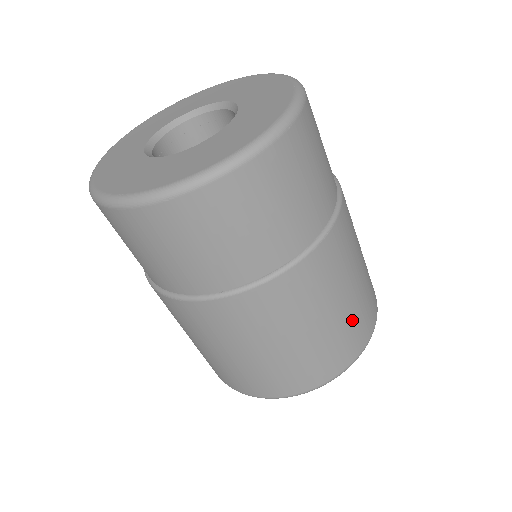
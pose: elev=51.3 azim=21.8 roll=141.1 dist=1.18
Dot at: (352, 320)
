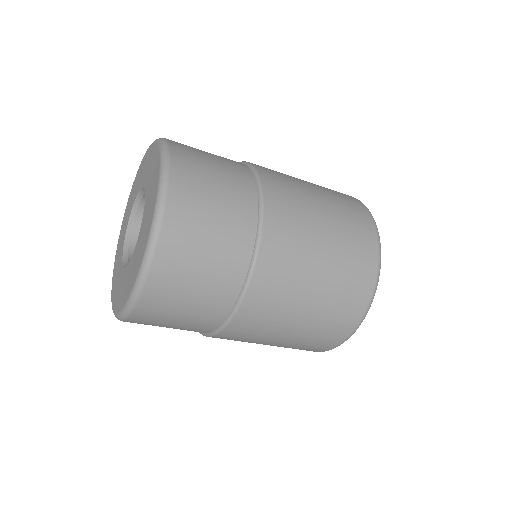
Dot at: (346, 237)
